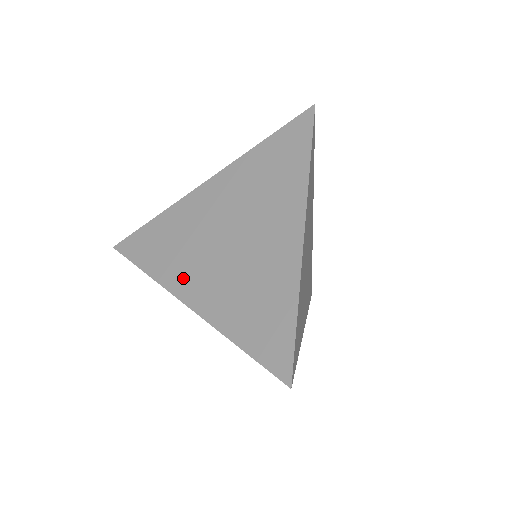
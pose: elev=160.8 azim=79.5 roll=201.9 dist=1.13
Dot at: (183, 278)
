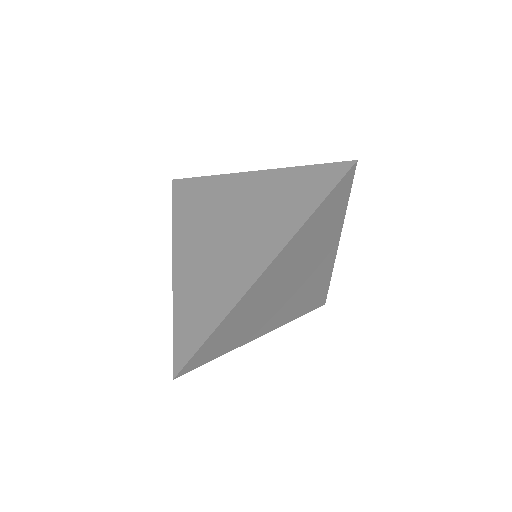
Dot at: (184, 242)
